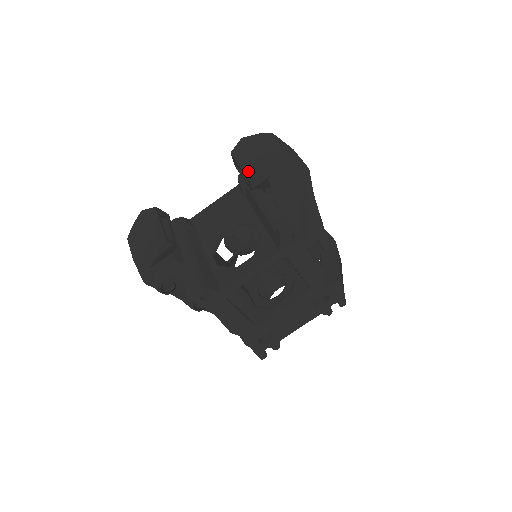
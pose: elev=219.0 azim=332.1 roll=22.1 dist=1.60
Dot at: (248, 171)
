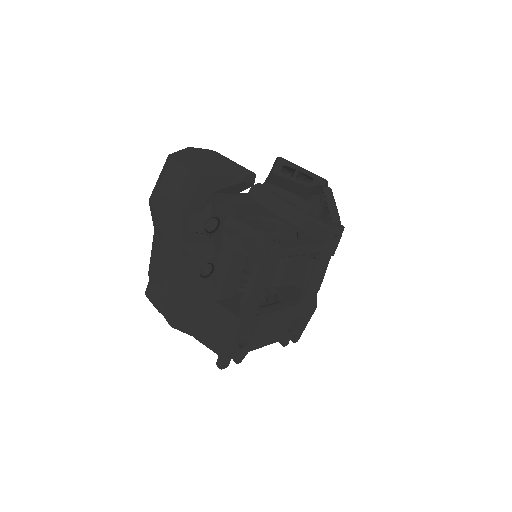
Dot at: occluded
